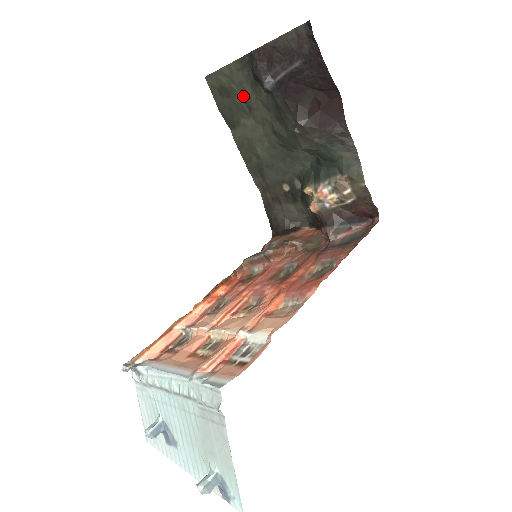
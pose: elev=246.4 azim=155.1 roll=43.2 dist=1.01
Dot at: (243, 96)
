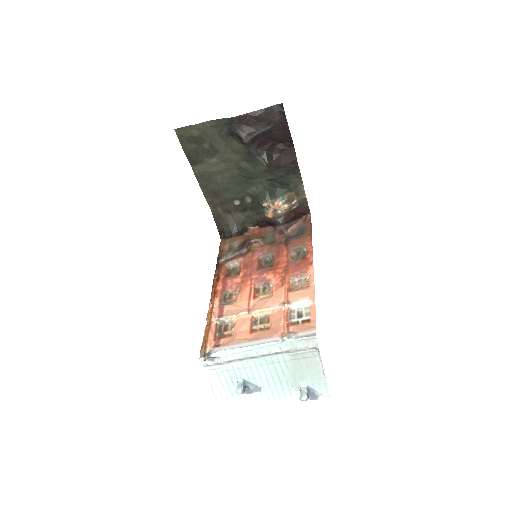
Dot at: (211, 143)
